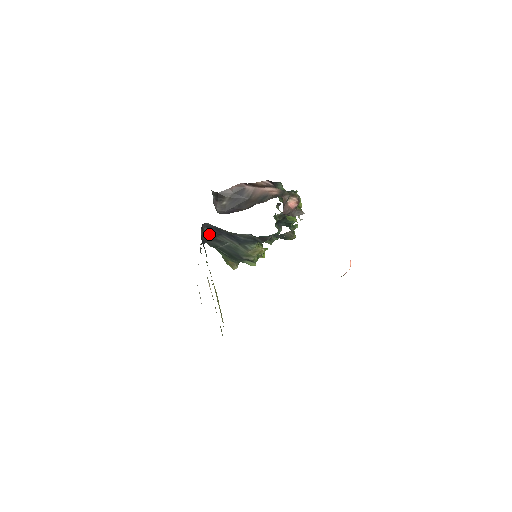
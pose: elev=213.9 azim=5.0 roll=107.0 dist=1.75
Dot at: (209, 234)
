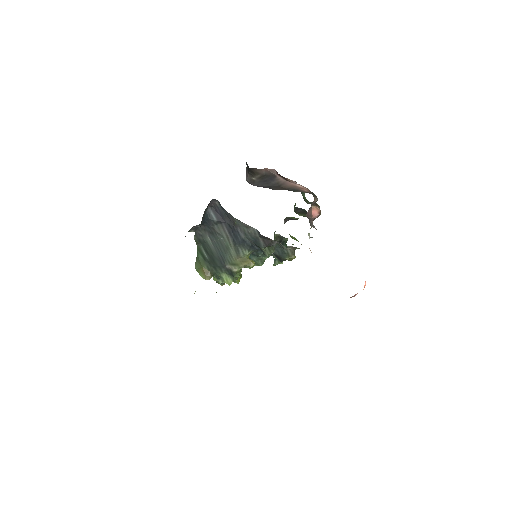
Dot at: (209, 217)
